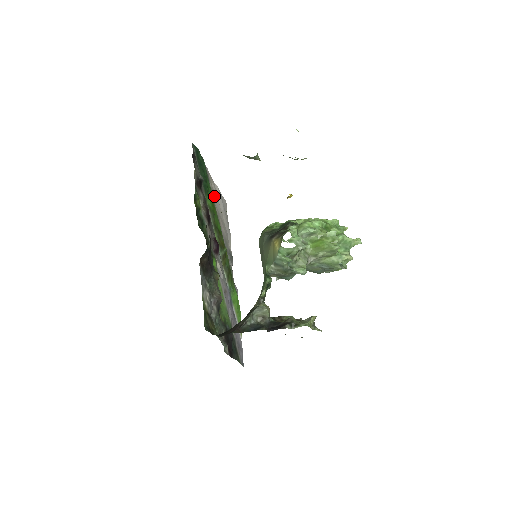
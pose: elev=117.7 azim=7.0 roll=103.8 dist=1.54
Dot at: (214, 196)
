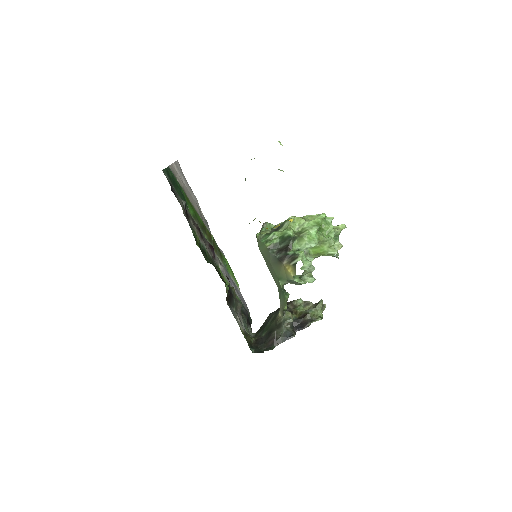
Dot at: (183, 188)
